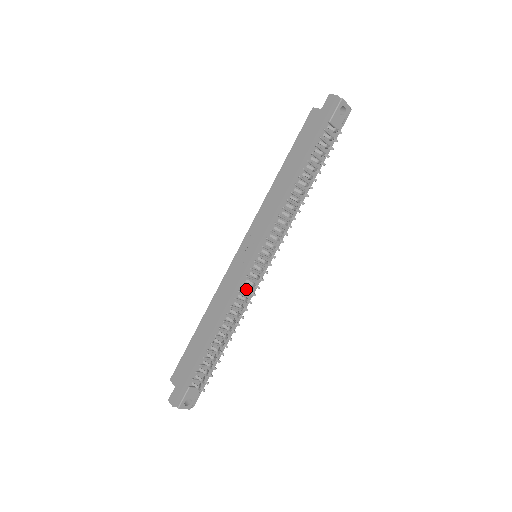
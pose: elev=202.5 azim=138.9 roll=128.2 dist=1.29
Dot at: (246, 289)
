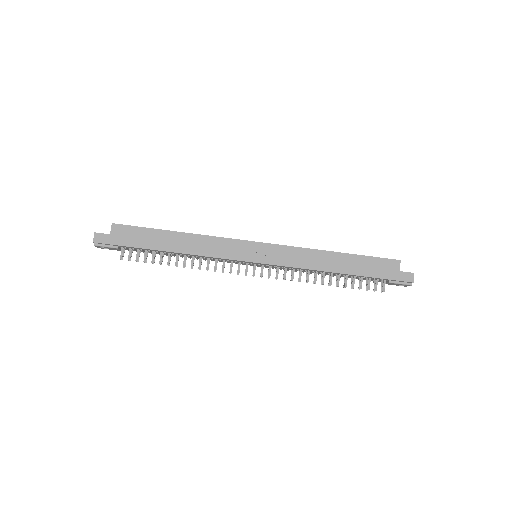
Dot at: occluded
